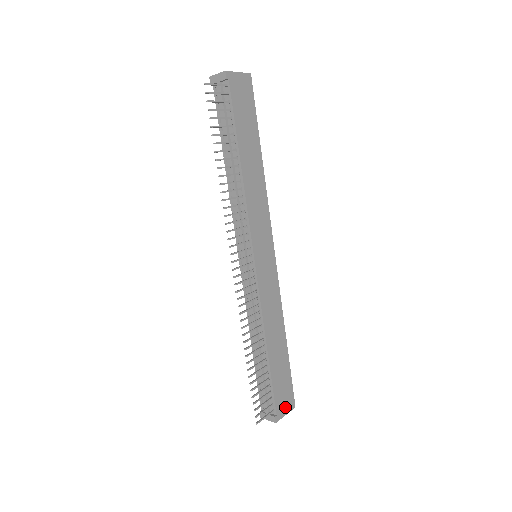
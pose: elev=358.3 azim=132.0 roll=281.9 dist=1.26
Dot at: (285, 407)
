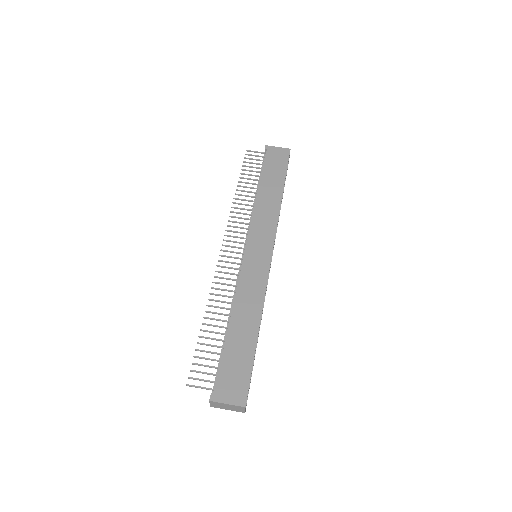
Dot at: (230, 395)
